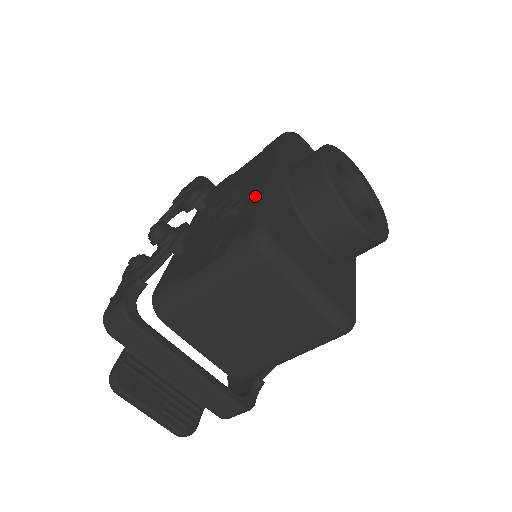
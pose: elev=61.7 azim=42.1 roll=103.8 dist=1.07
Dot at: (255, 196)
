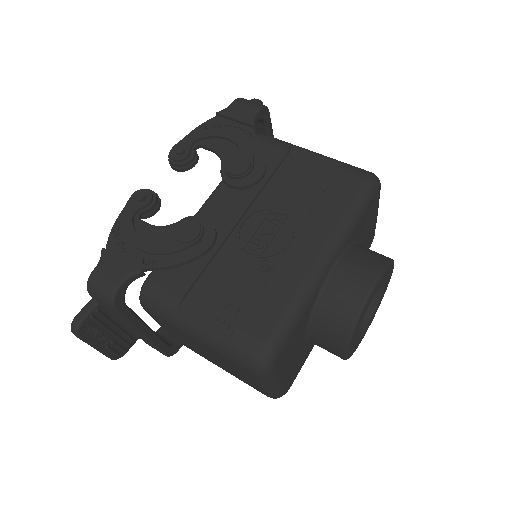
Dot at: (289, 285)
